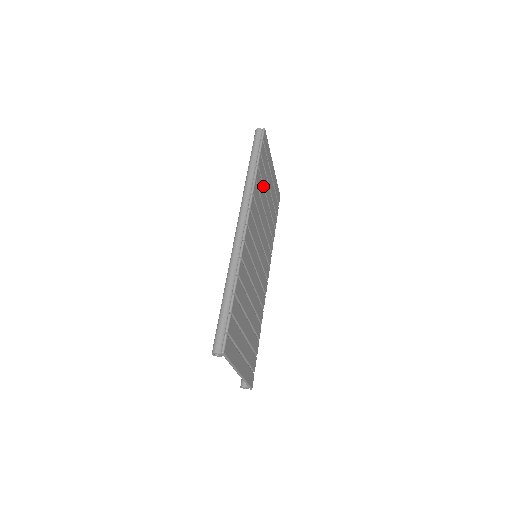
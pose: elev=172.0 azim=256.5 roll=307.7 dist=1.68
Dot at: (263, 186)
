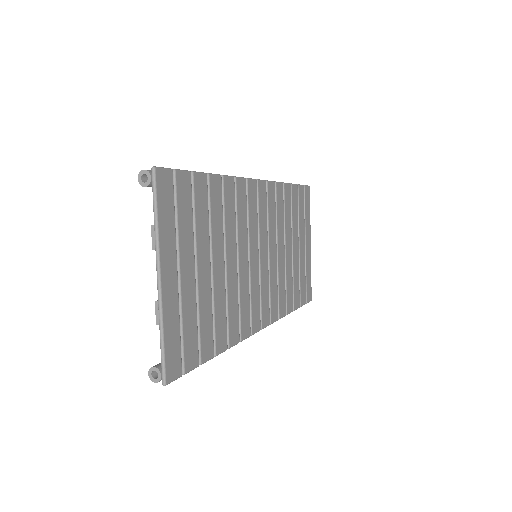
Dot at: (291, 221)
